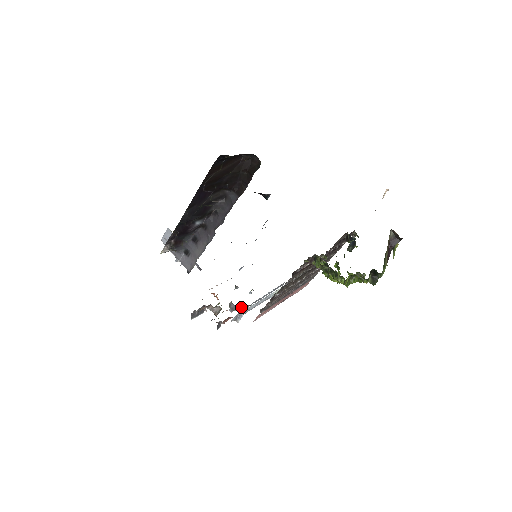
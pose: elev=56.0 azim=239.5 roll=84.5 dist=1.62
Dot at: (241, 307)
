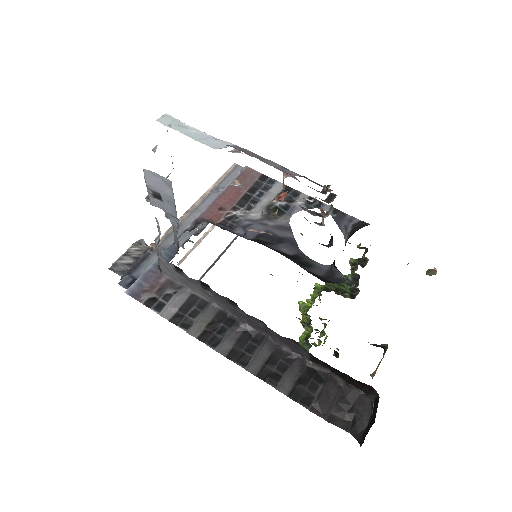
Dot at: occluded
